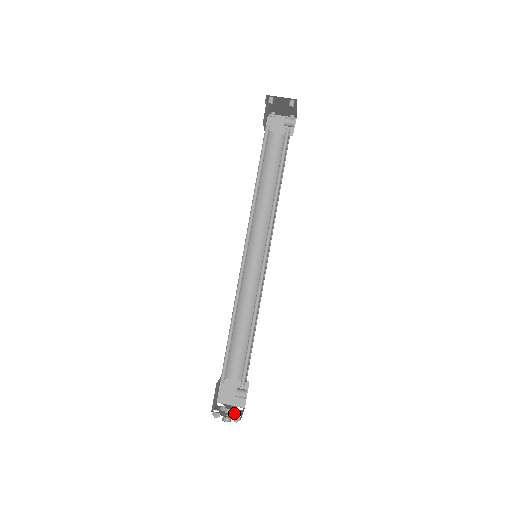
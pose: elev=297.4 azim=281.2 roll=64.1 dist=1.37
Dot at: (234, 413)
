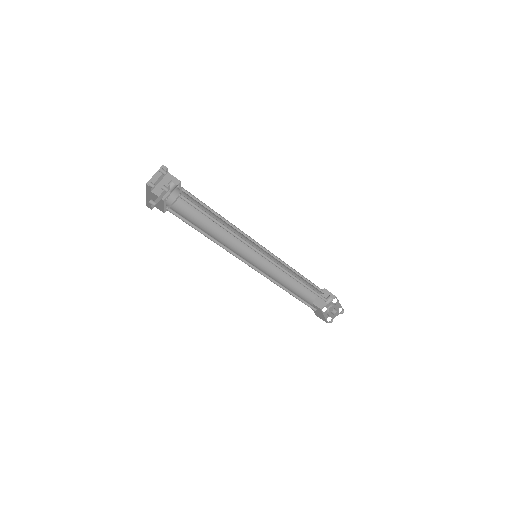
Dot at: (337, 310)
